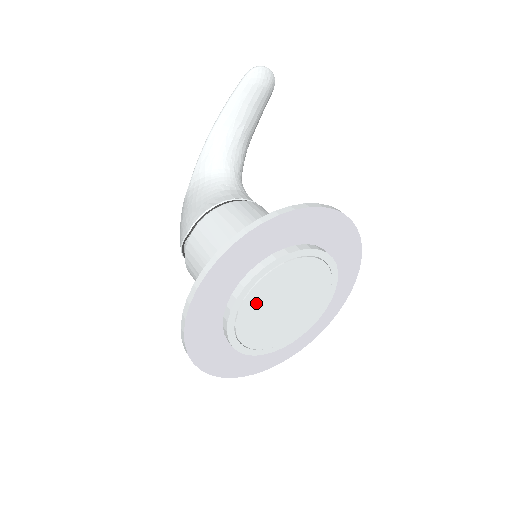
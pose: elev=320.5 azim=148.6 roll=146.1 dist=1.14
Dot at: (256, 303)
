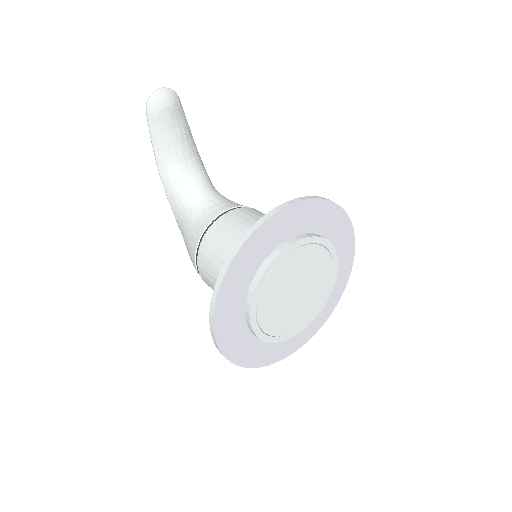
Dot at: (269, 312)
